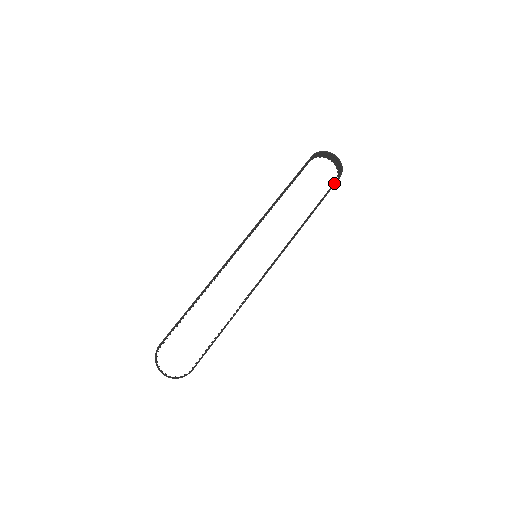
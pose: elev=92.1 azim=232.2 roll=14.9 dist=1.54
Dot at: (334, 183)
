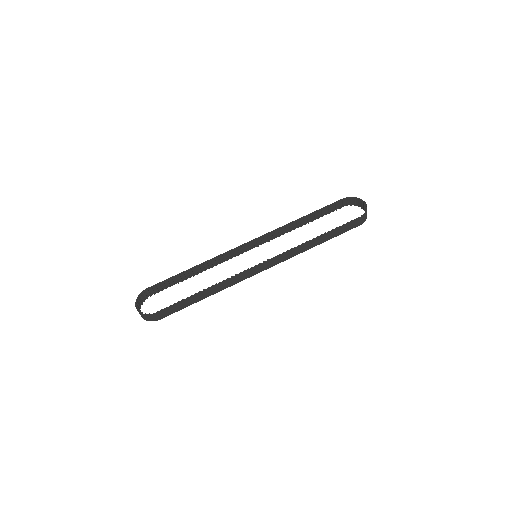
Dot at: (354, 221)
